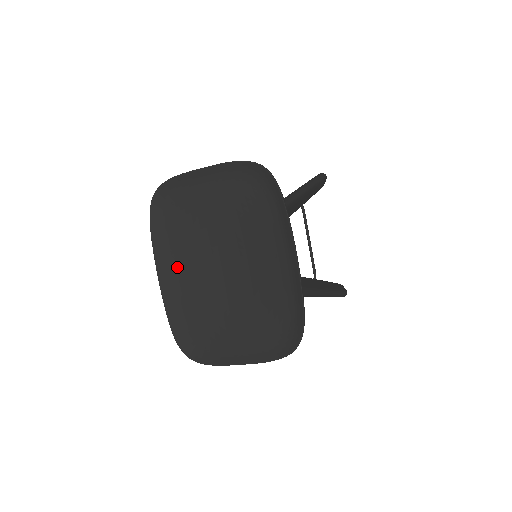
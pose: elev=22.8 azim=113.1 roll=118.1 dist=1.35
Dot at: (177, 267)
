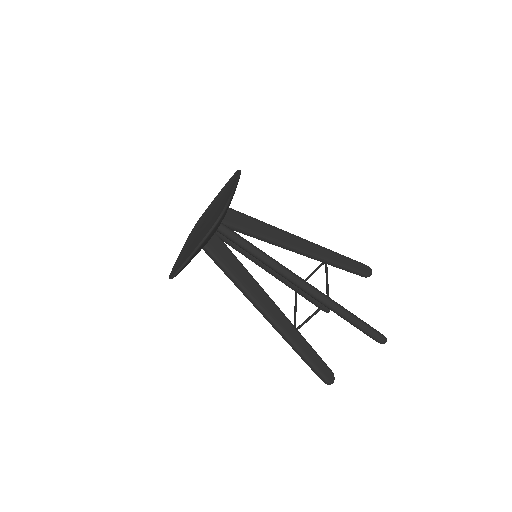
Dot at: (191, 246)
